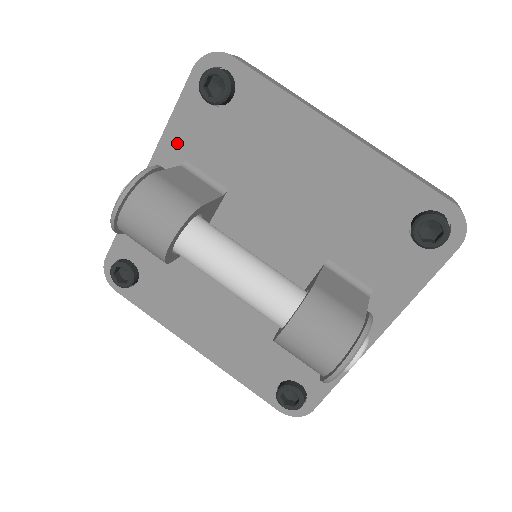
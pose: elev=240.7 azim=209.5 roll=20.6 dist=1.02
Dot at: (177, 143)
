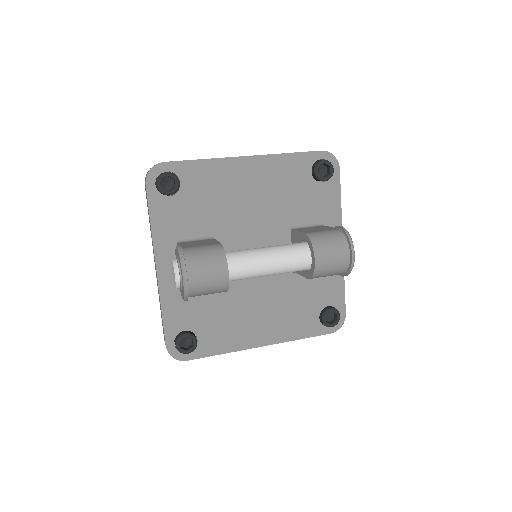
Dot at: (165, 233)
